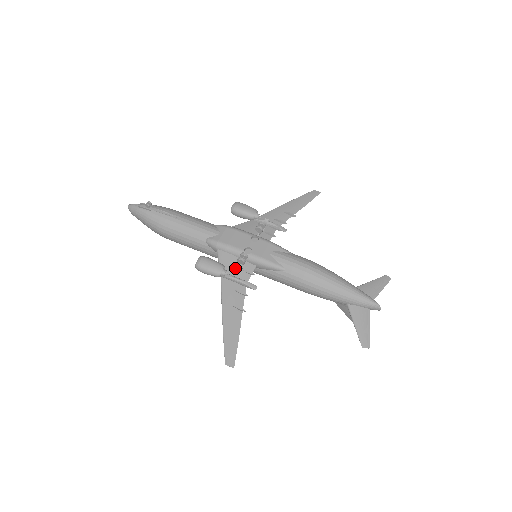
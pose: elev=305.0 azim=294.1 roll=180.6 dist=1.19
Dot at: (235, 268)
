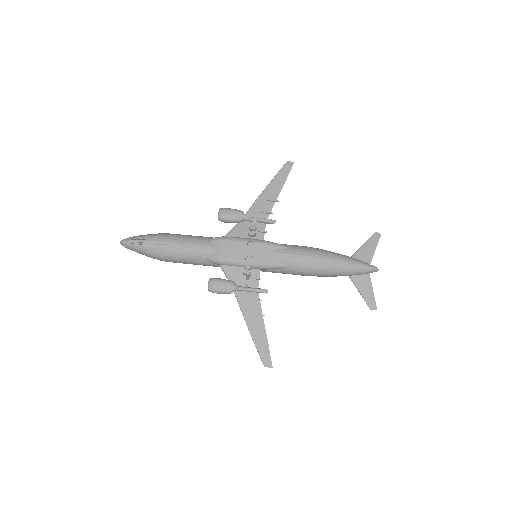
Dot at: (243, 278)
